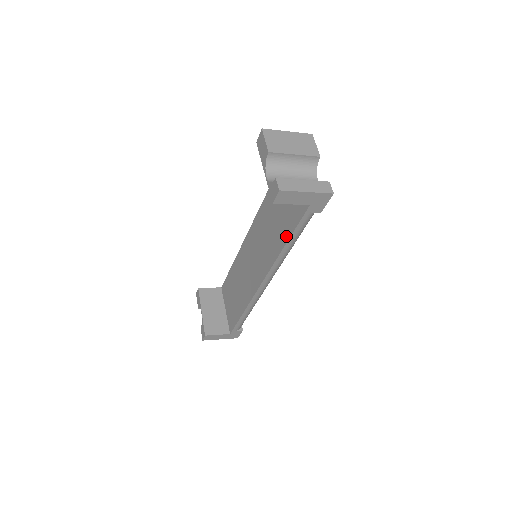
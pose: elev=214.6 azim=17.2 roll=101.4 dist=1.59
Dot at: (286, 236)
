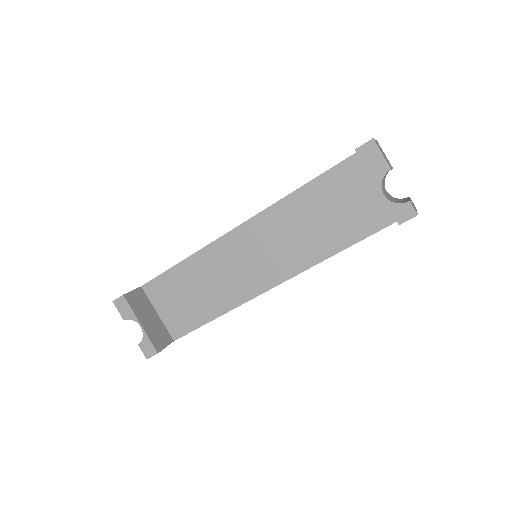
Dot at: (344, 243)
